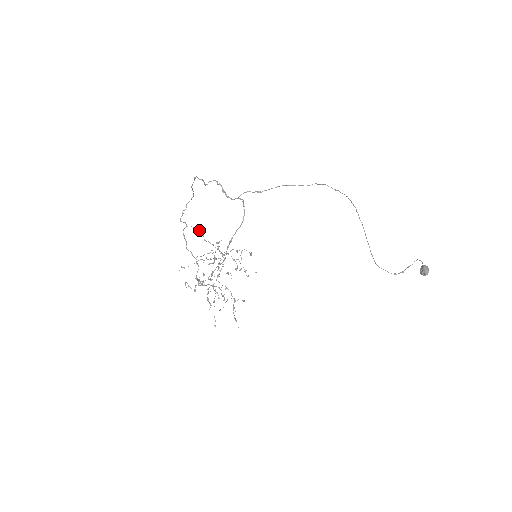
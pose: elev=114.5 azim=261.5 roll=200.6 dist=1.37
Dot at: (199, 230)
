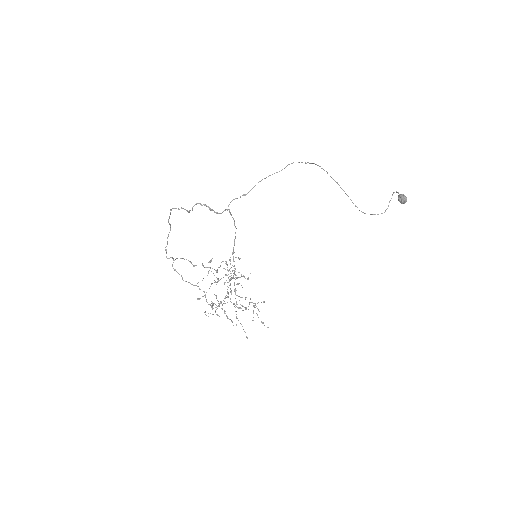
Dot at: (184, 259)
